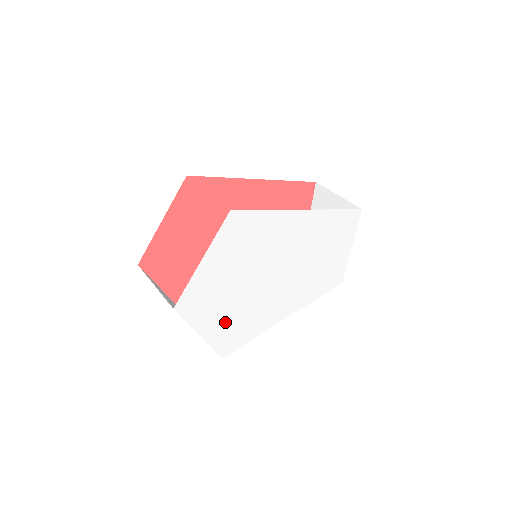
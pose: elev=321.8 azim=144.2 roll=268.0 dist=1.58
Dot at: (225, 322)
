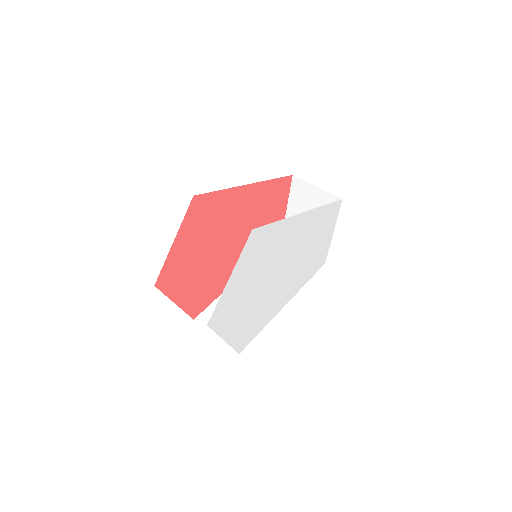
Dot at: (243, 323)
